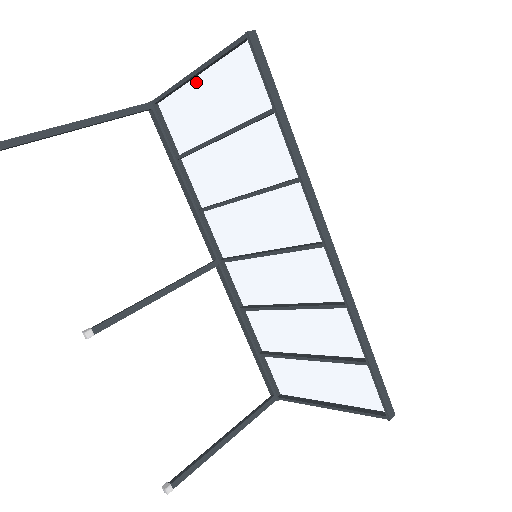
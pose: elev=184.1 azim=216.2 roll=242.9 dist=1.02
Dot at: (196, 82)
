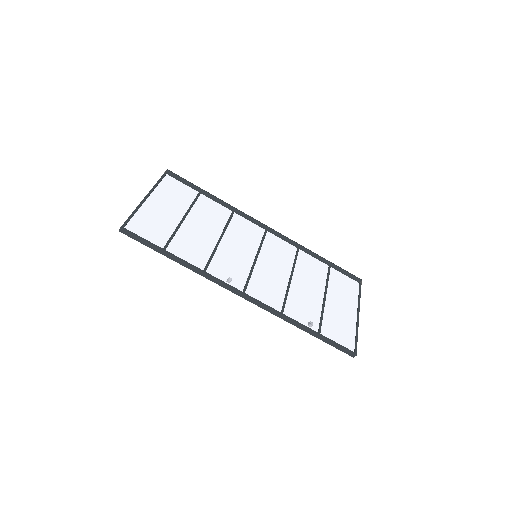
Dot at: (151, 198)
